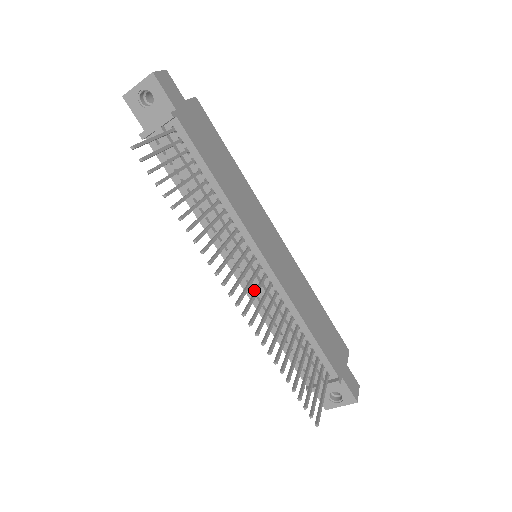
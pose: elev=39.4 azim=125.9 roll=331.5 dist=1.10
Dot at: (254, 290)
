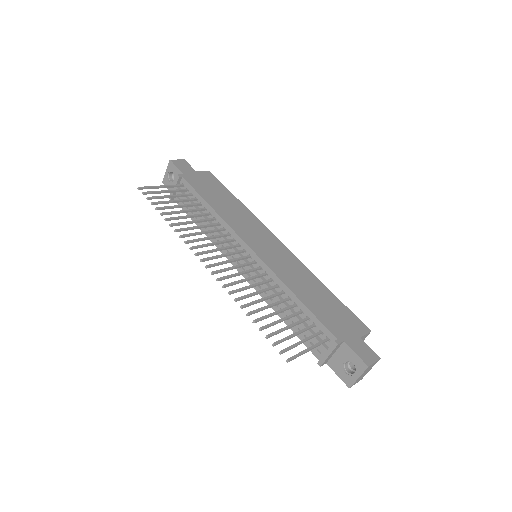
Dot at: (256, 281)
